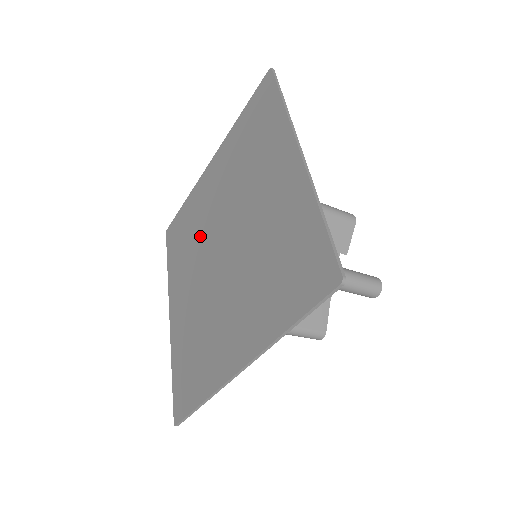
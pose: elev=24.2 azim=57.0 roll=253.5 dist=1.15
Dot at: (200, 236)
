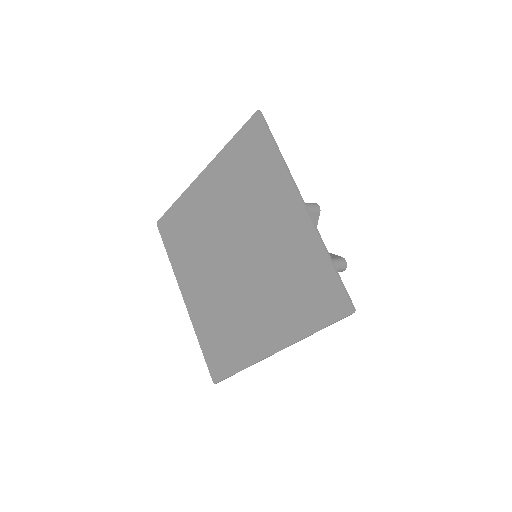
Dot at: (205, 241)
